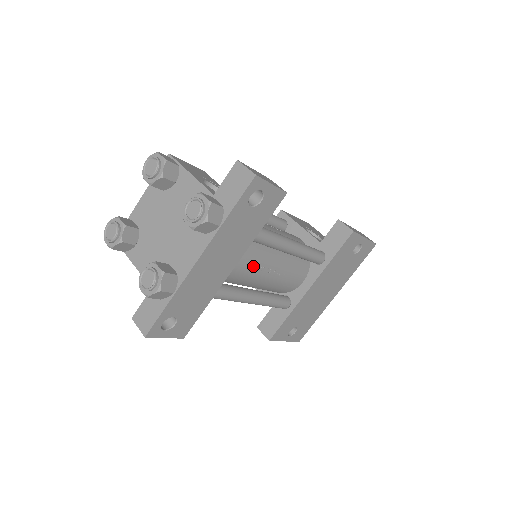
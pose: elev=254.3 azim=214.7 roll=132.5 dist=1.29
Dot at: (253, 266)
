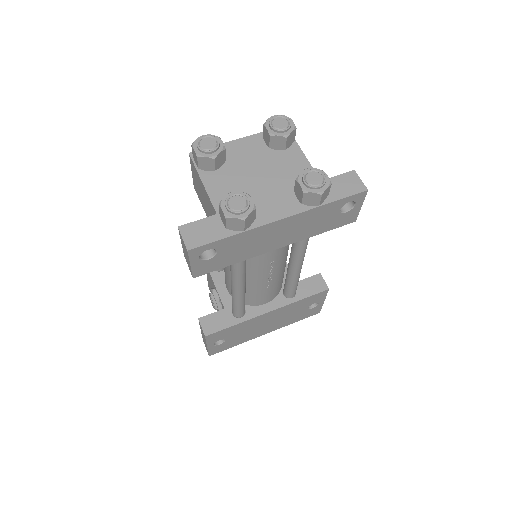
Dot at: (272, 260)
